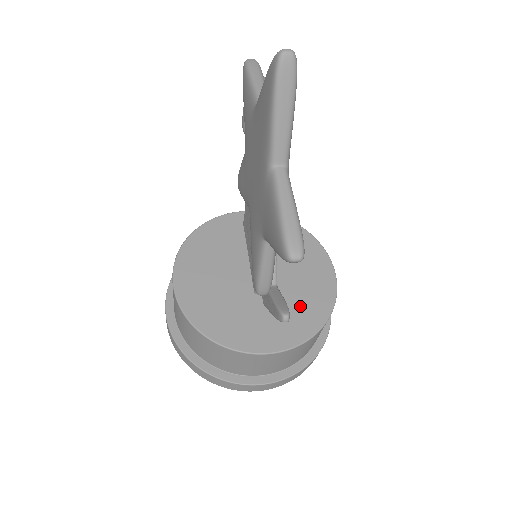
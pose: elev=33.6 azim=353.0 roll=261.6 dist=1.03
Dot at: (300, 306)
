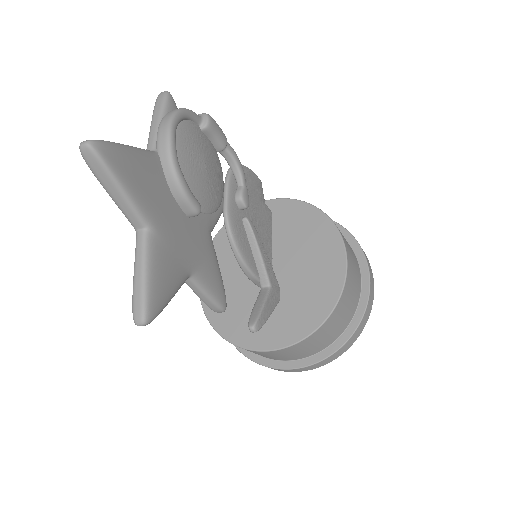
Dot at: (303, 302)
